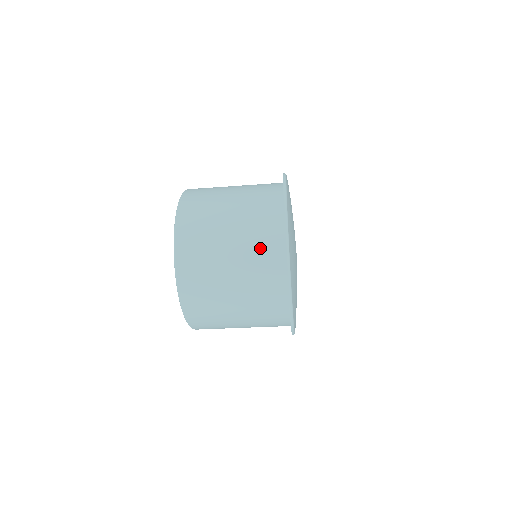
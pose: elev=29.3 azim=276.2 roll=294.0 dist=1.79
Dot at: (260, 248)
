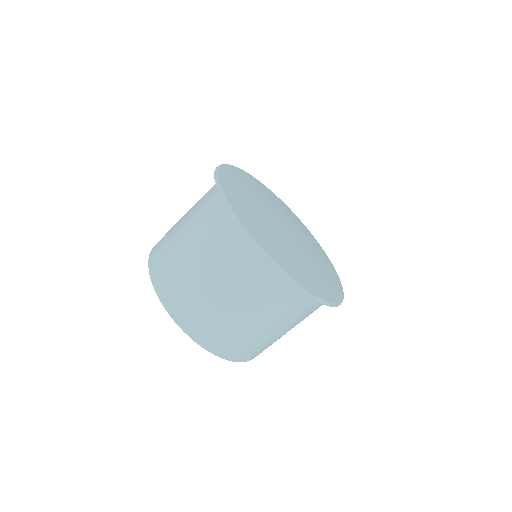
Dot at: (207, 214)
